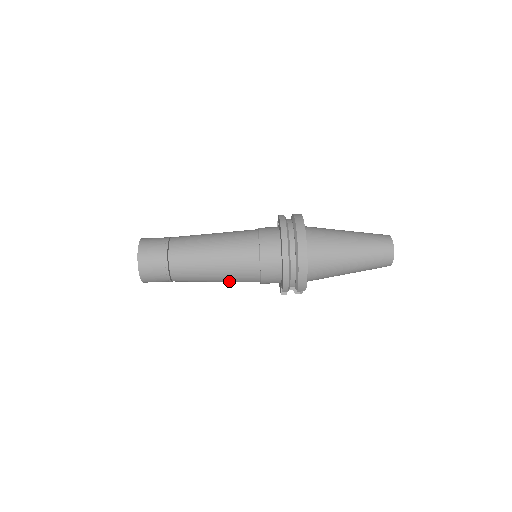
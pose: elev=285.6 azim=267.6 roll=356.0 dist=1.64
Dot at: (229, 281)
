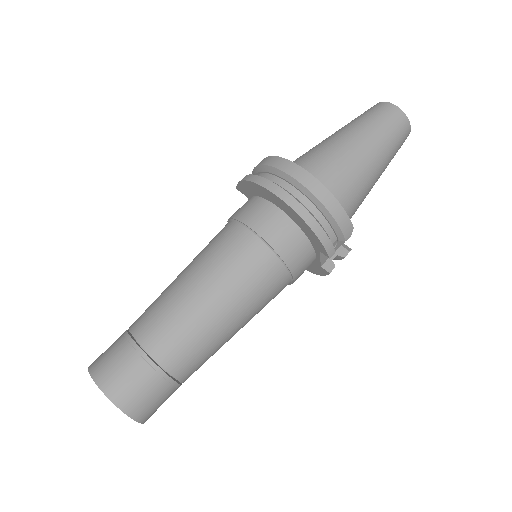
Dot at: (252, 312)
